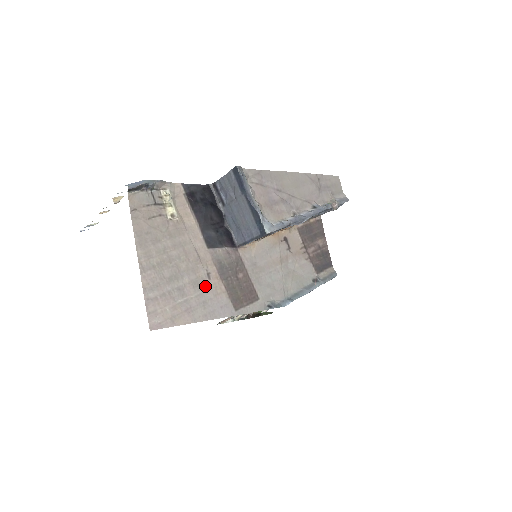
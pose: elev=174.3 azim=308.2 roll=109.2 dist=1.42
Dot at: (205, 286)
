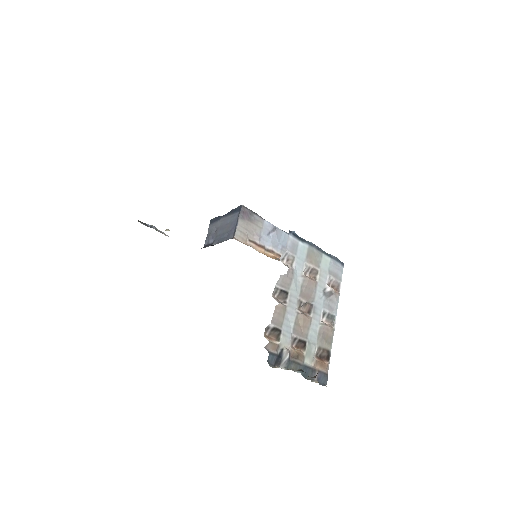
Dot at: occluded
